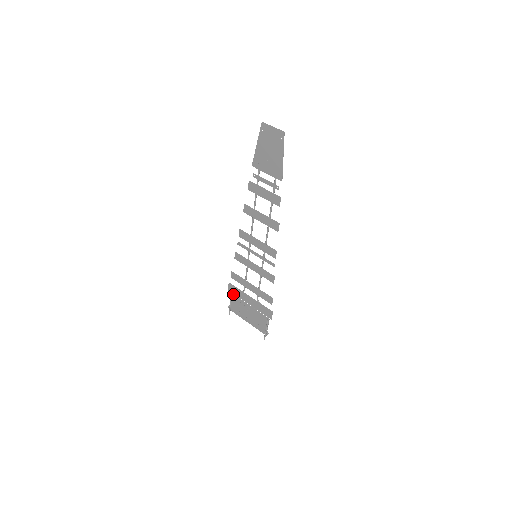
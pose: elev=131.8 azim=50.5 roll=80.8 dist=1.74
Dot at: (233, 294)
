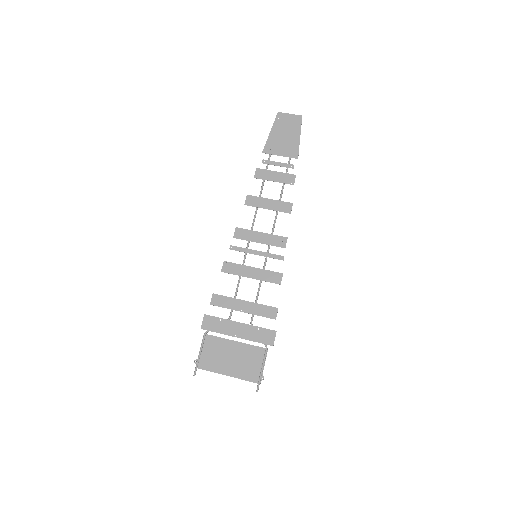
Dot at: (207, 334)
